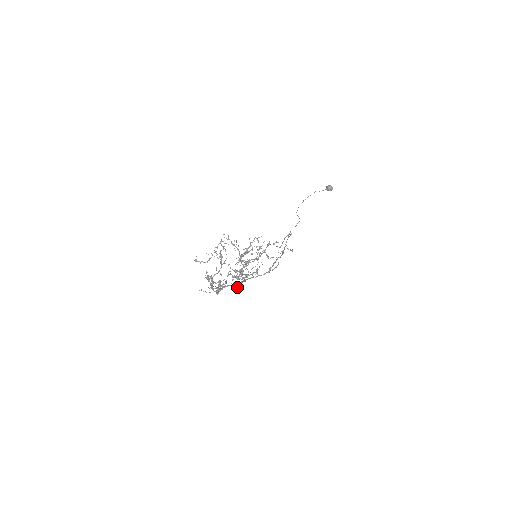
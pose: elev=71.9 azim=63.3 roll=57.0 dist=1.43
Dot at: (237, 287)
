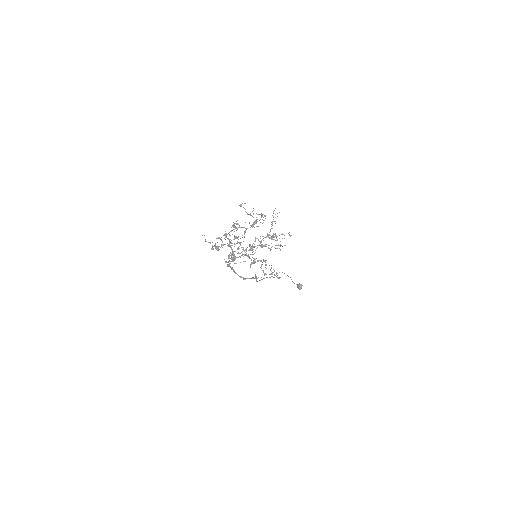
Dot at: (226, 261)
